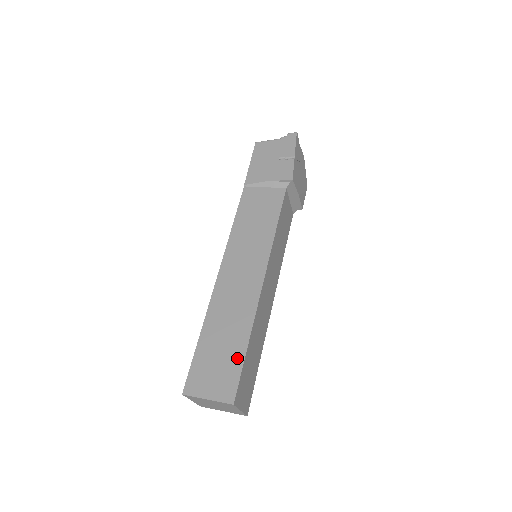
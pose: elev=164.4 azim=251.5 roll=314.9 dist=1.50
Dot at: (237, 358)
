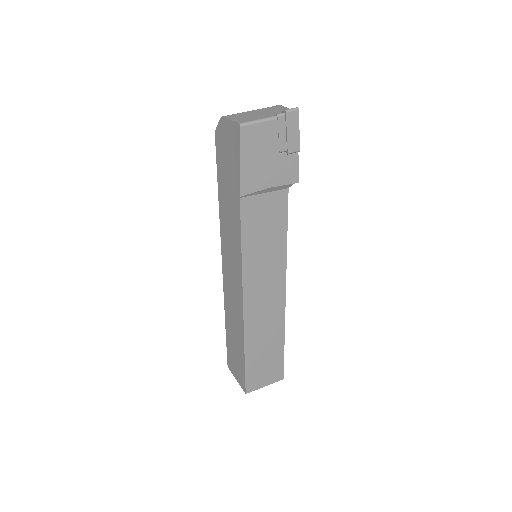
Dot at: (279, 355)
